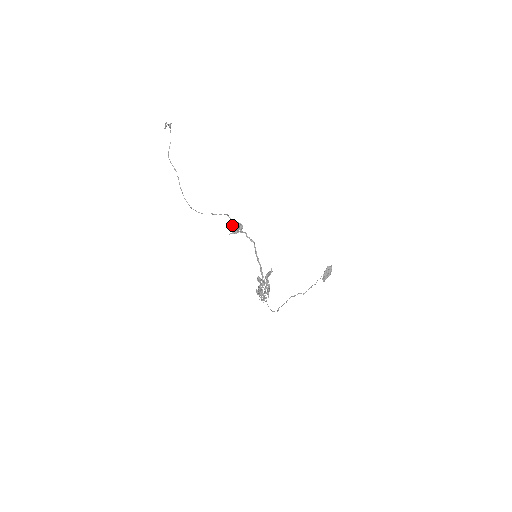
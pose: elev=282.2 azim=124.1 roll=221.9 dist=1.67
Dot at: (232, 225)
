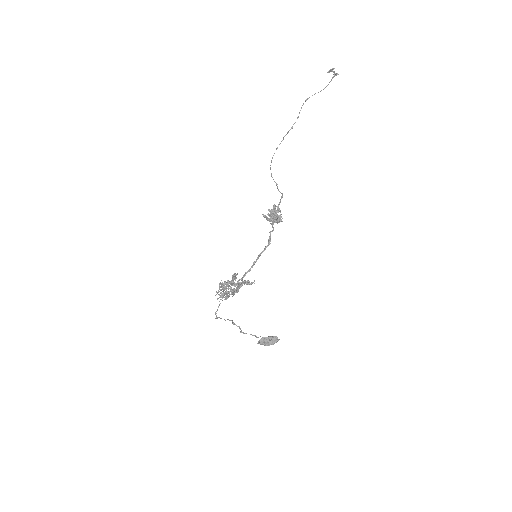
Dot at: (273, 210)
